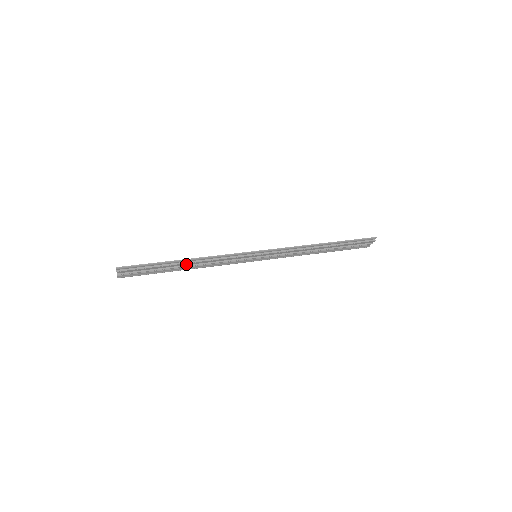
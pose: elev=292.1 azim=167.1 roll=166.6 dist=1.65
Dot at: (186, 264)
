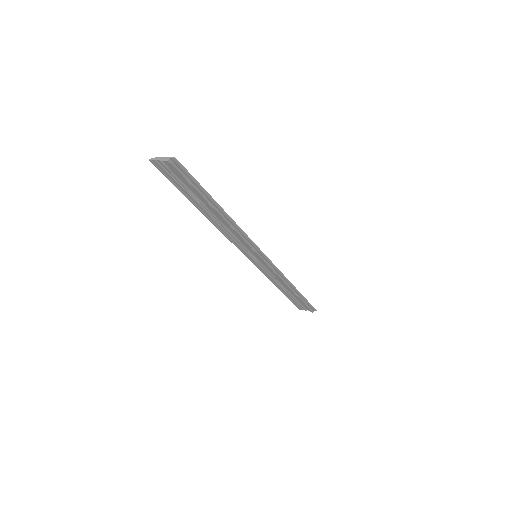
Dot at: (215, 212)
